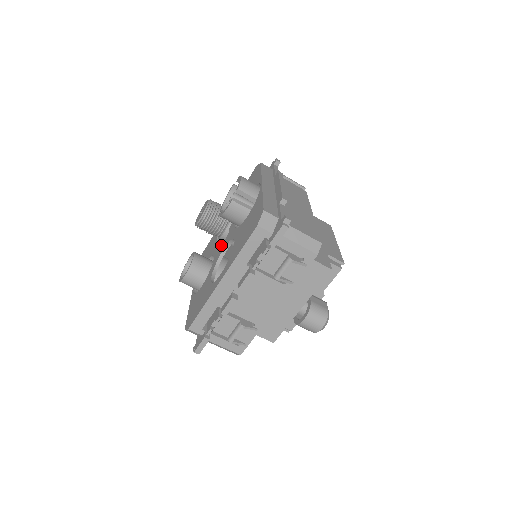
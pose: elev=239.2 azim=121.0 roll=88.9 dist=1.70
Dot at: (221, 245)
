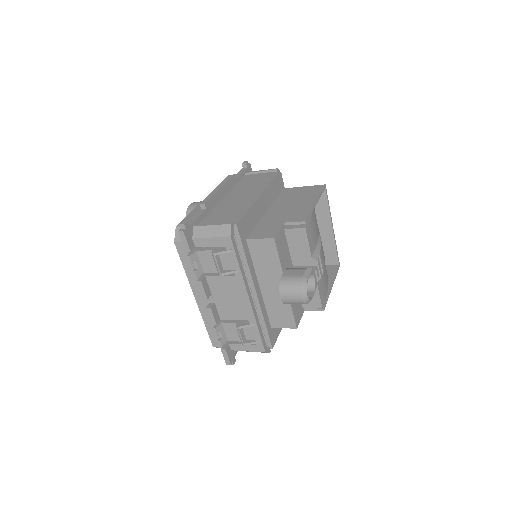
Dot at: occluded
